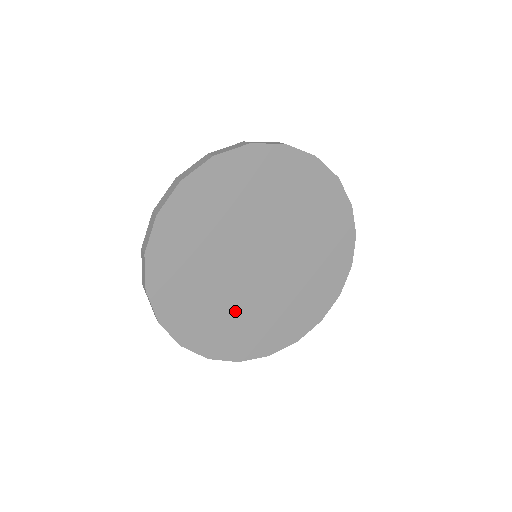
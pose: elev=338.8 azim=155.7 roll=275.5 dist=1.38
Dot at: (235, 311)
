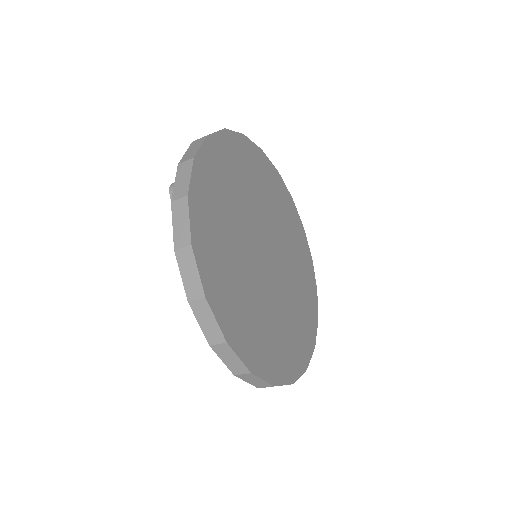
Dot at: (271, 316)
